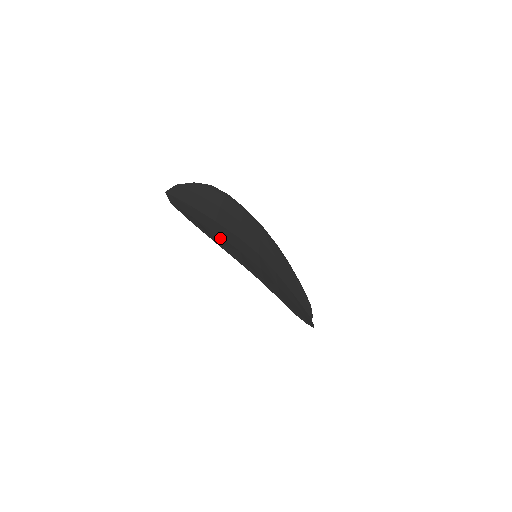
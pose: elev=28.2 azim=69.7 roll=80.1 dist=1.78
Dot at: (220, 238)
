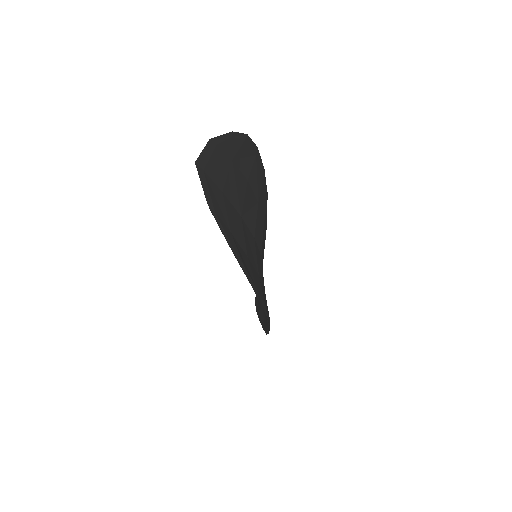
Dot at: (251, 266)
